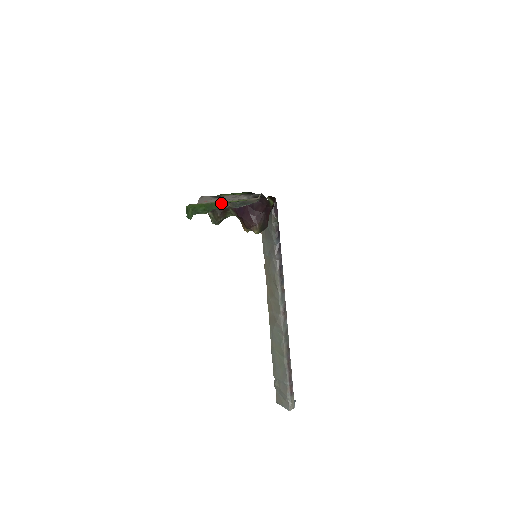
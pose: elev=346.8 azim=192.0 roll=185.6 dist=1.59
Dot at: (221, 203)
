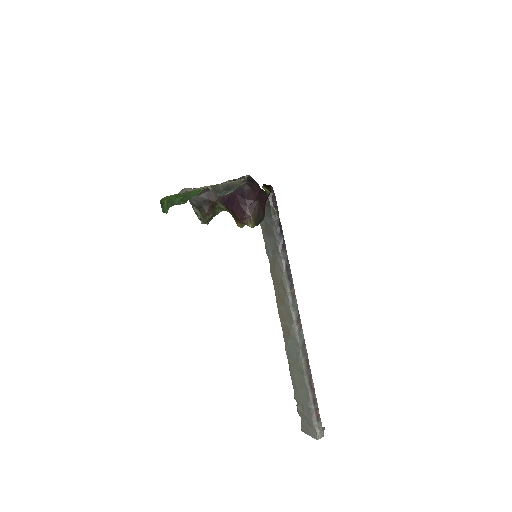
Dot at: (200, 189)
